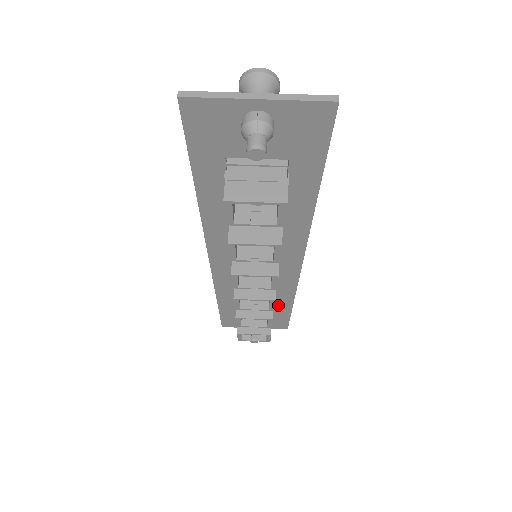
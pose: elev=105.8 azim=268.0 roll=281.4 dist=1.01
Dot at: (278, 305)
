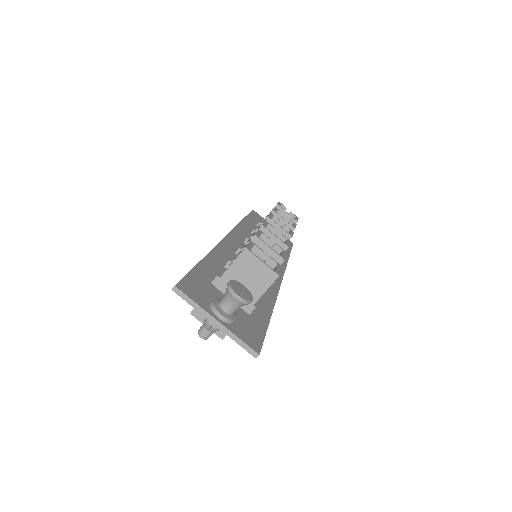
Dot at: occluded
